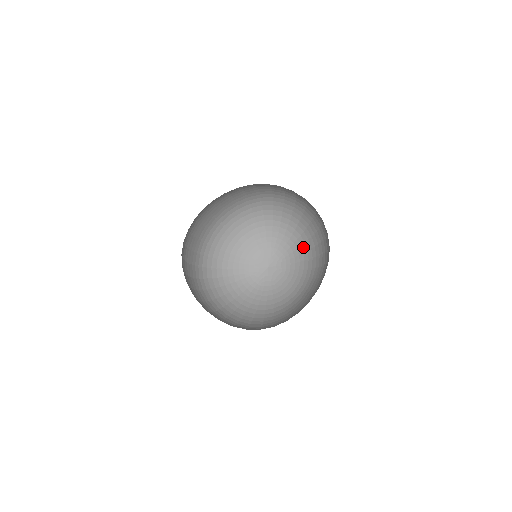
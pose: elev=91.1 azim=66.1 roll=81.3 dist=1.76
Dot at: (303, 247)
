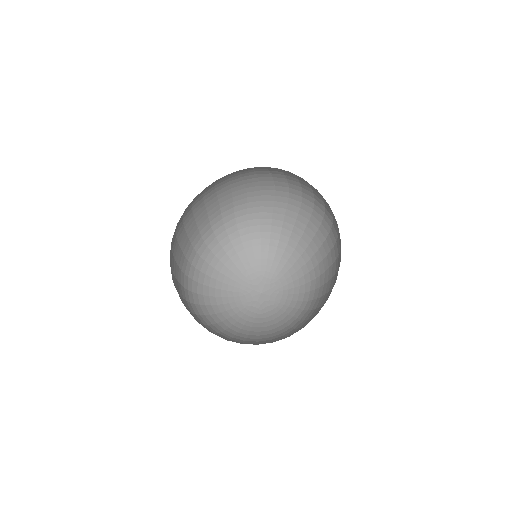
Dot at: (294, 255)
